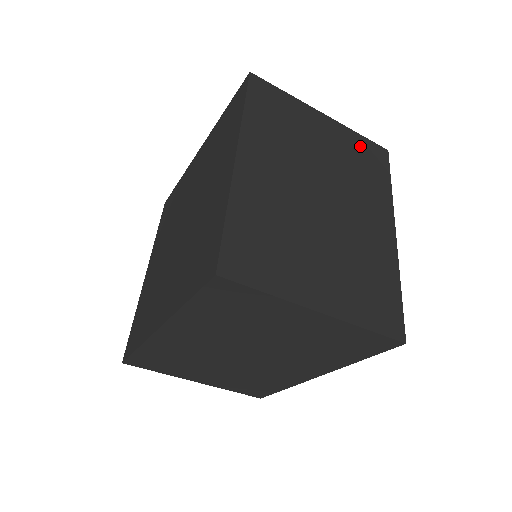
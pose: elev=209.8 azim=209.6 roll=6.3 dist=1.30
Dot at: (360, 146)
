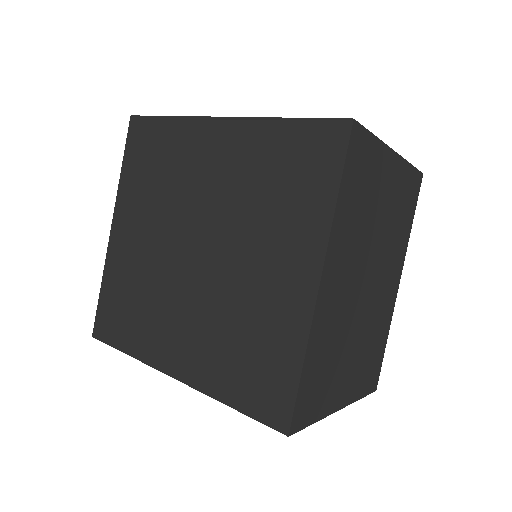
Dot at: (407, 184)
